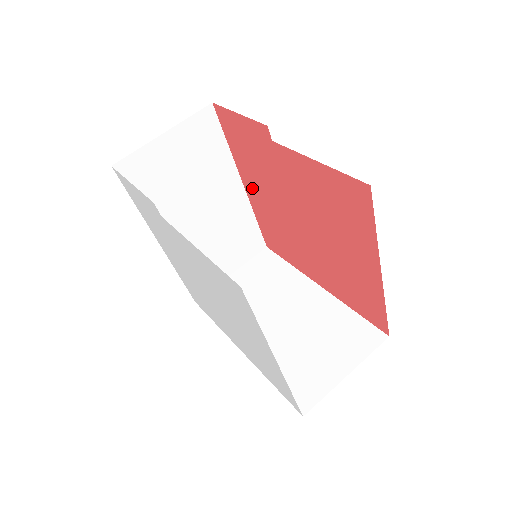
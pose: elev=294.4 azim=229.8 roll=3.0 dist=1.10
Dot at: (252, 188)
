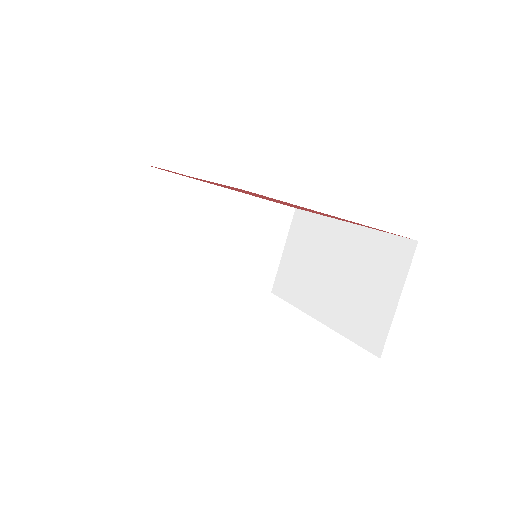
Dot at: occluded
